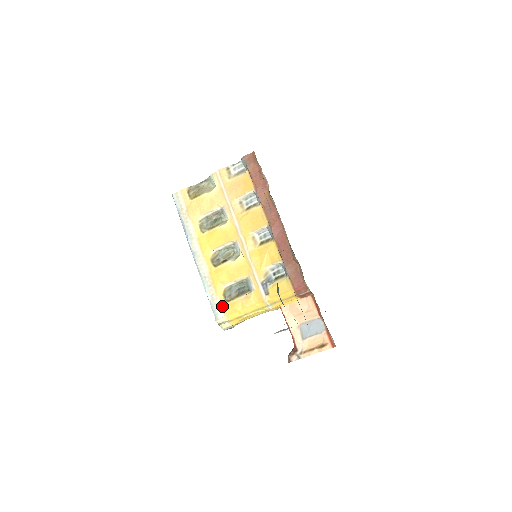
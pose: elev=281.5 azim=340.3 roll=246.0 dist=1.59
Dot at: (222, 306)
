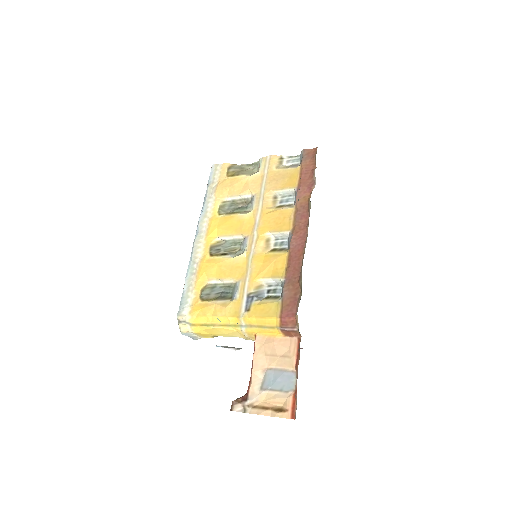
Dot at: (193, 302)
